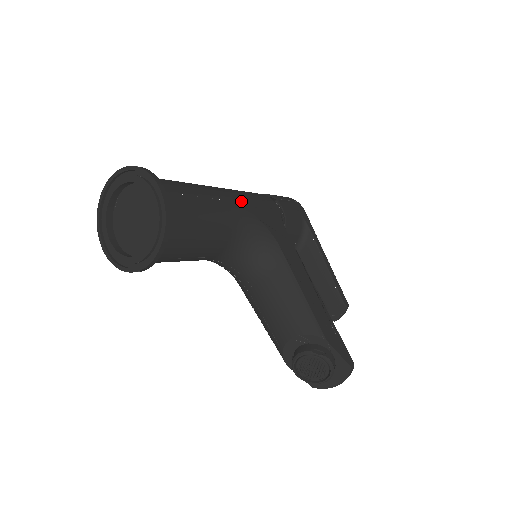
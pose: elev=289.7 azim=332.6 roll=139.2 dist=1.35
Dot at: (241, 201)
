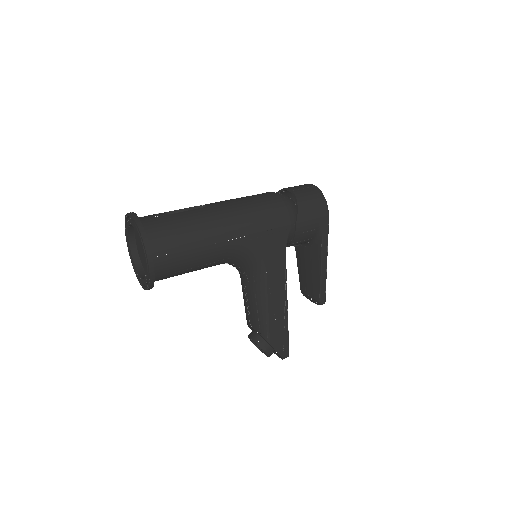
Dot at: (242, 236)
